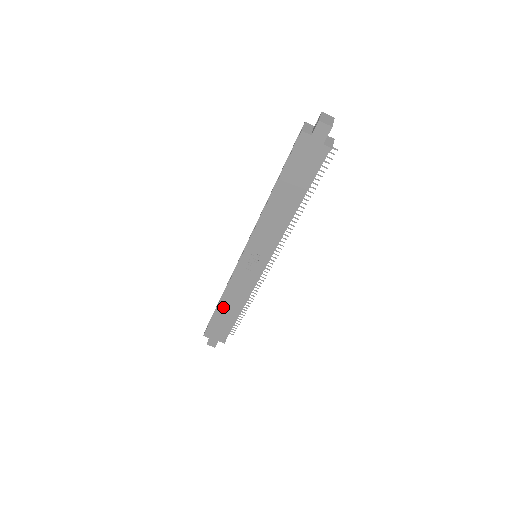
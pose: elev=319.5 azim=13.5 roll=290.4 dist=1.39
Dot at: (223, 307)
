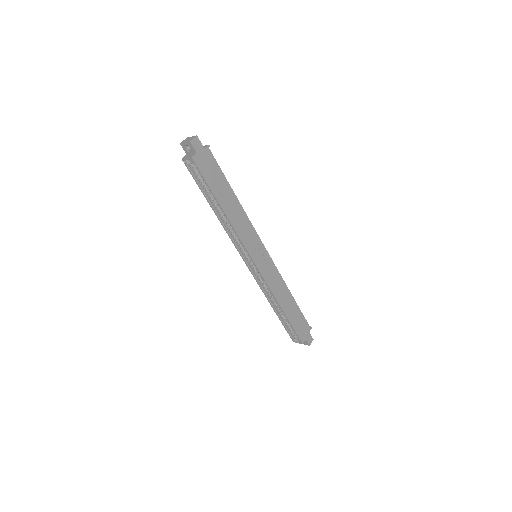
Dot at: (286, 308)
